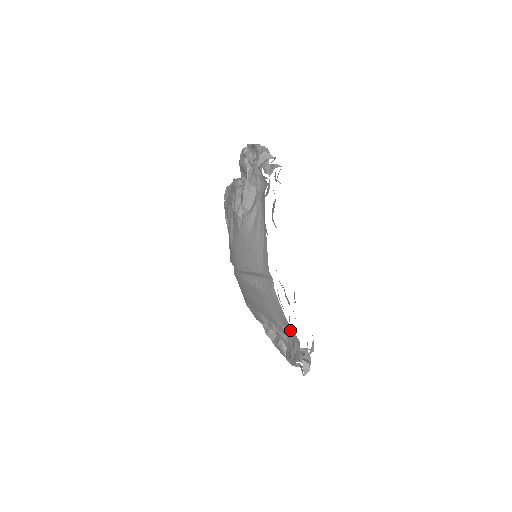
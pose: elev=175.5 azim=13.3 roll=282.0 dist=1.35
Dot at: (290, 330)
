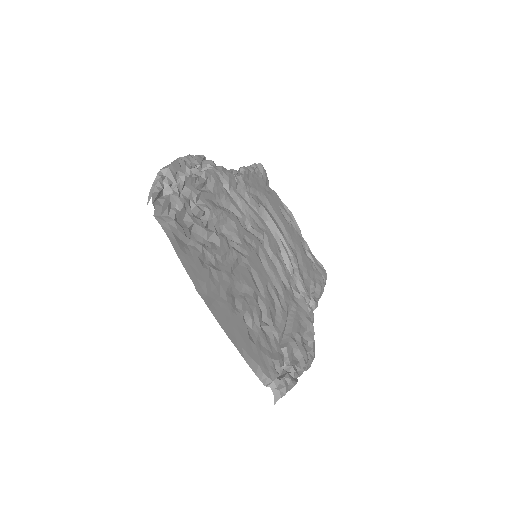
Dot at: occluded
